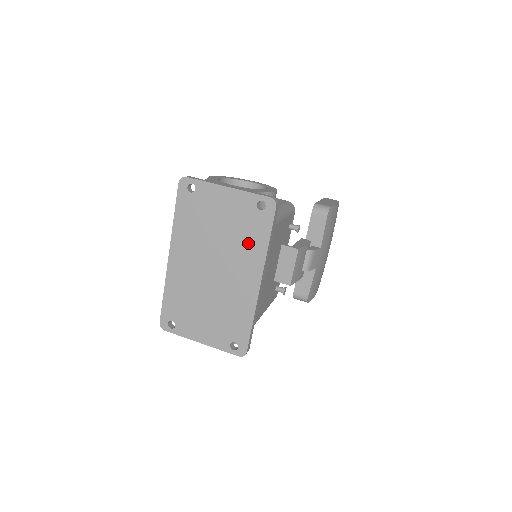
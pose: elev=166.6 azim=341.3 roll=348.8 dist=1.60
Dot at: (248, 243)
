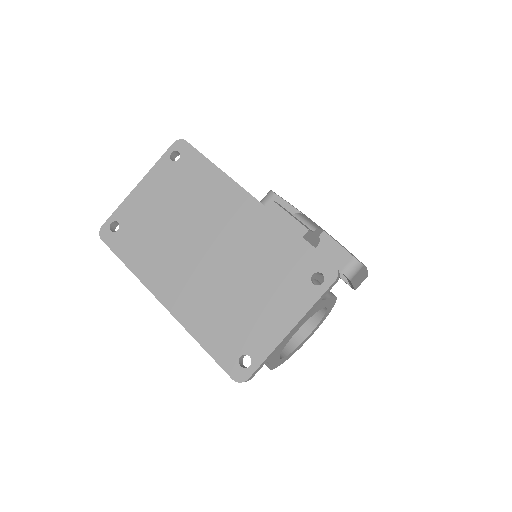
Dot at: (203, 190)
